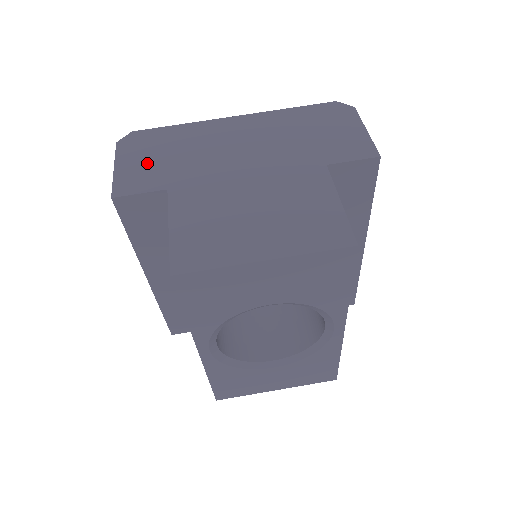
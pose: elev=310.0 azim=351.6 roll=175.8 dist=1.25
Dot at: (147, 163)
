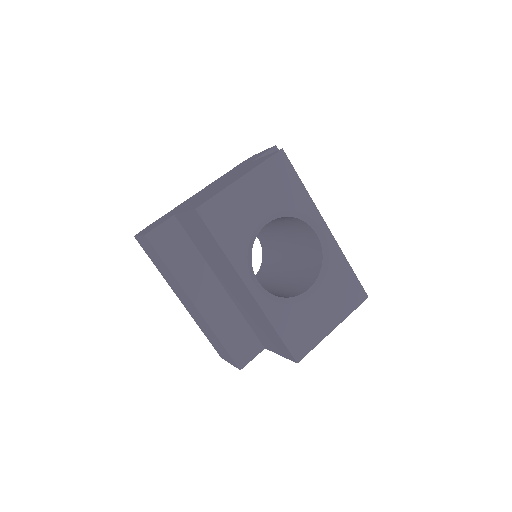
Dot at: (157, 223)
